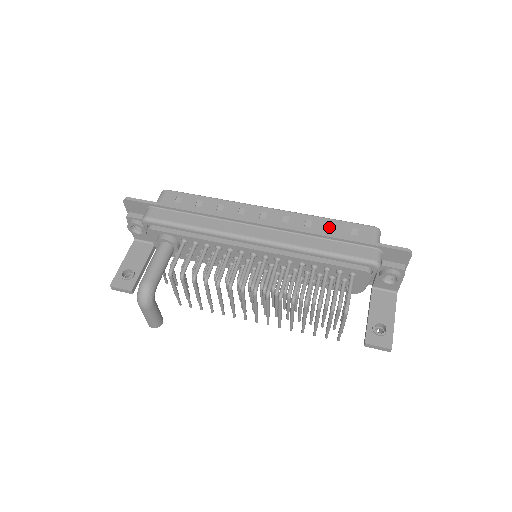
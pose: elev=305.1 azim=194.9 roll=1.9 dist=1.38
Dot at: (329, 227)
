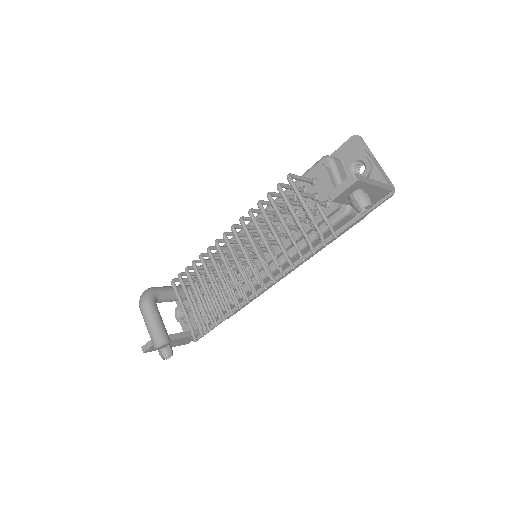
Dot at: occluded
